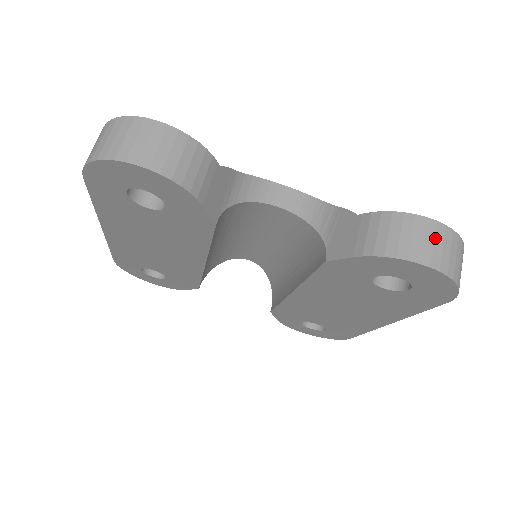
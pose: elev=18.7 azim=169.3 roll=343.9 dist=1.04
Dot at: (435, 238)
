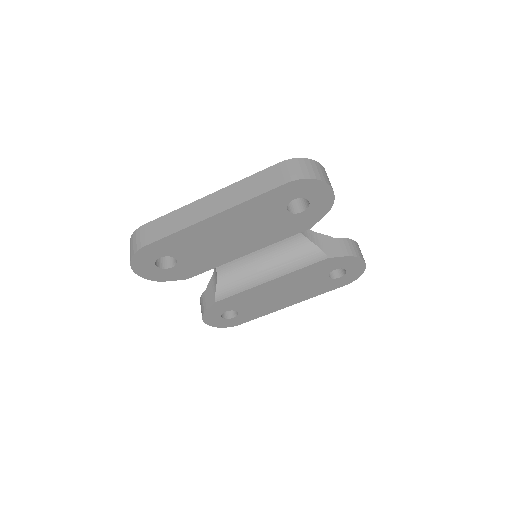
Dot at: occluded
